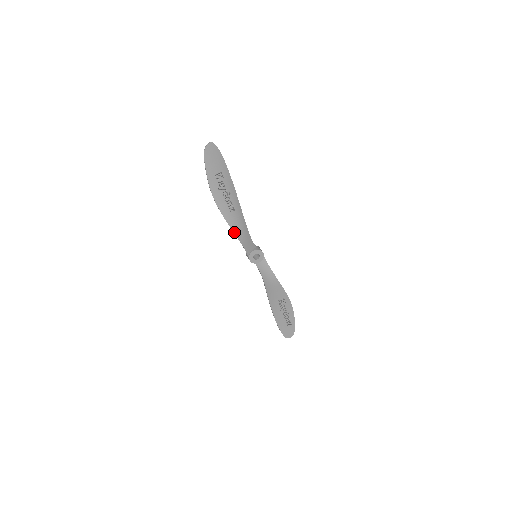
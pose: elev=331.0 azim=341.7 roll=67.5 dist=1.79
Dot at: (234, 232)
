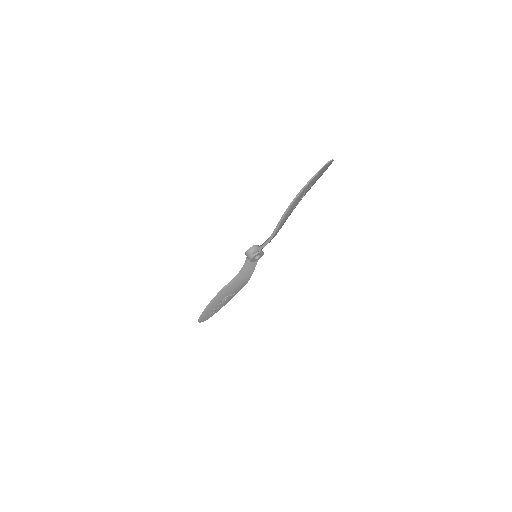
Dot at: (273, 236)
